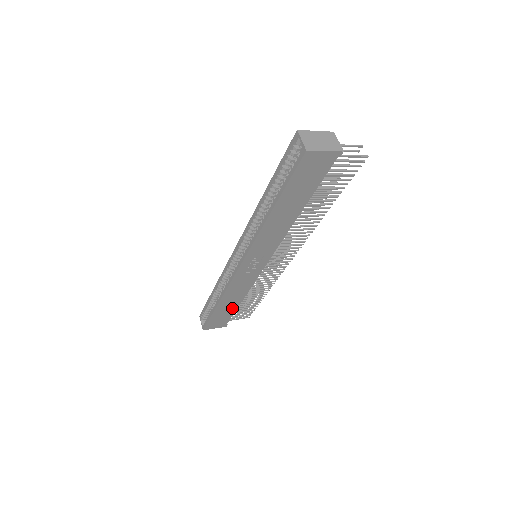
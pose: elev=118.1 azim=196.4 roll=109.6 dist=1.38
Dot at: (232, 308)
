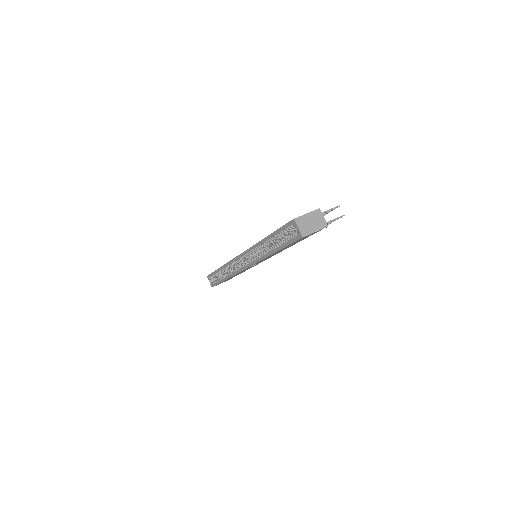
Dot at: occluded
